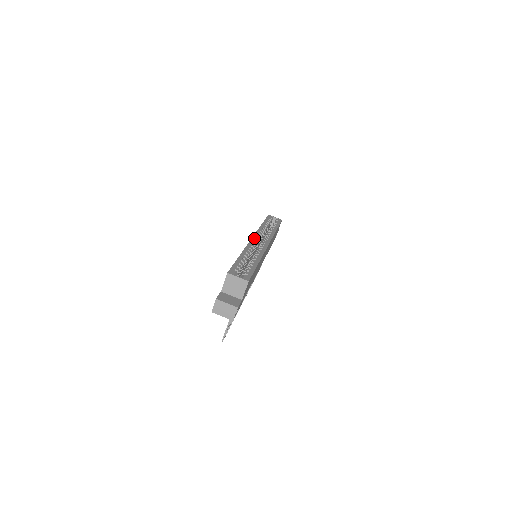
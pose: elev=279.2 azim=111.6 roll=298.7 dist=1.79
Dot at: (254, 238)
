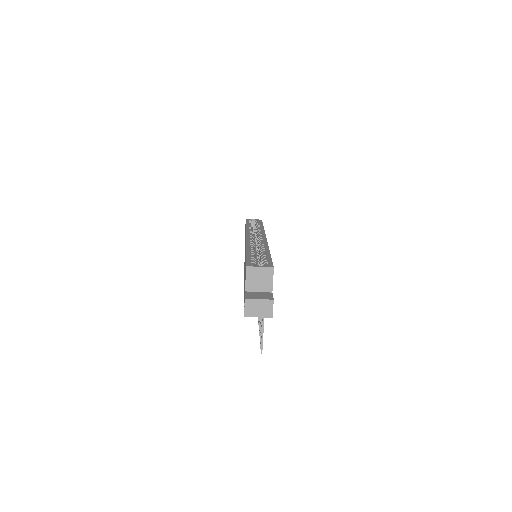
Dot at: (248, 236)
